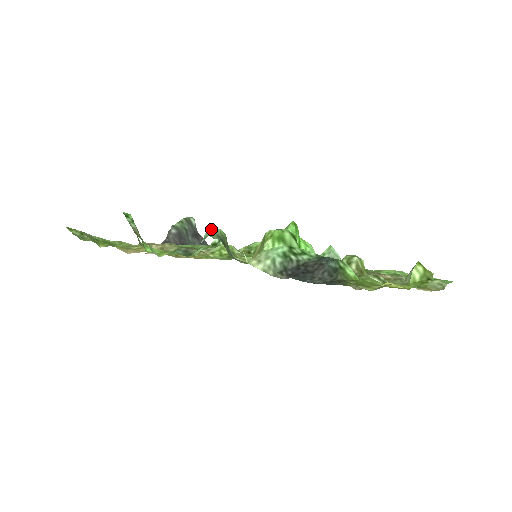
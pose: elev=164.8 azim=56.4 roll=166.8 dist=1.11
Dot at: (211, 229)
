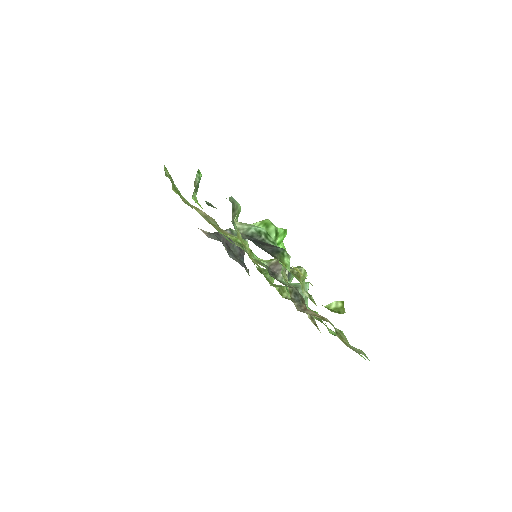
Dot at: occluded
